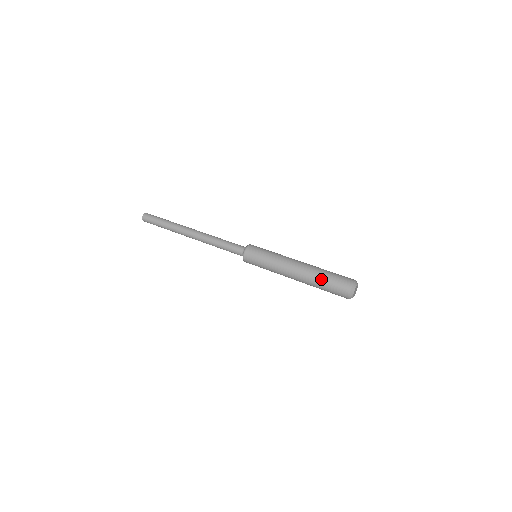
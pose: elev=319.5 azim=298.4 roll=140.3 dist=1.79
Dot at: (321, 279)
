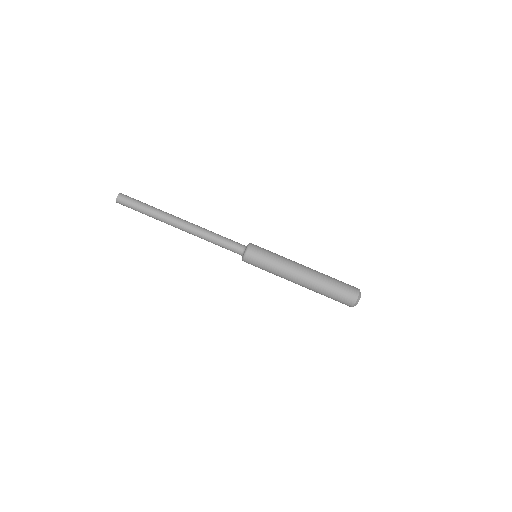
Dot at: (329, 285)
